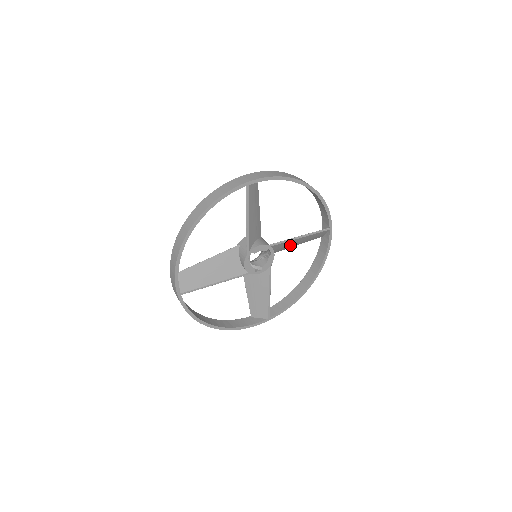
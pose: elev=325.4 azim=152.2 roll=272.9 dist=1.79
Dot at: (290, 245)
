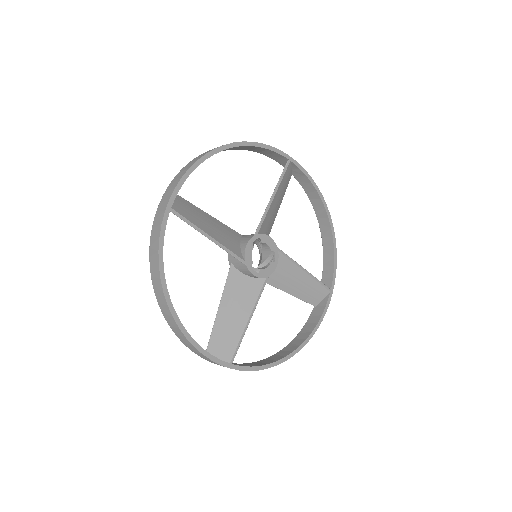
Dot at: (288, 281)
